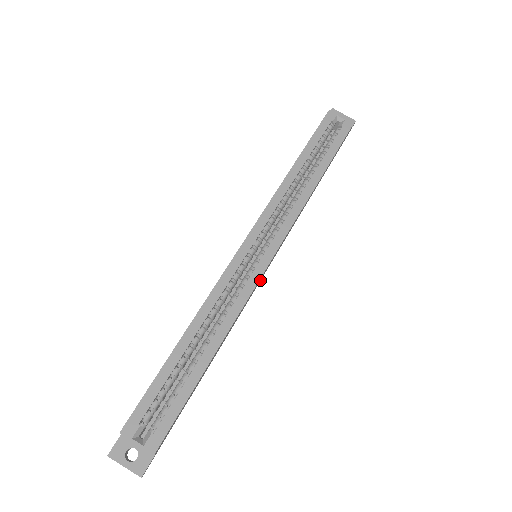
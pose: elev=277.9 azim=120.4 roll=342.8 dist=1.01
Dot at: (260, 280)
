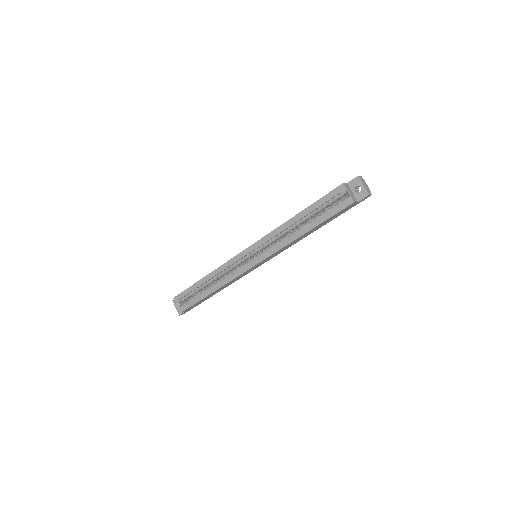
Dot at: occluded
